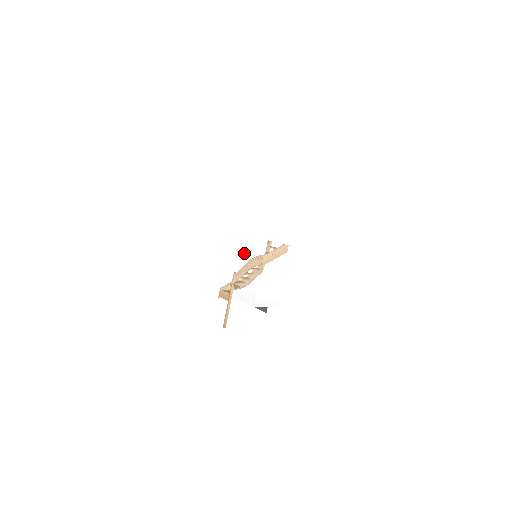
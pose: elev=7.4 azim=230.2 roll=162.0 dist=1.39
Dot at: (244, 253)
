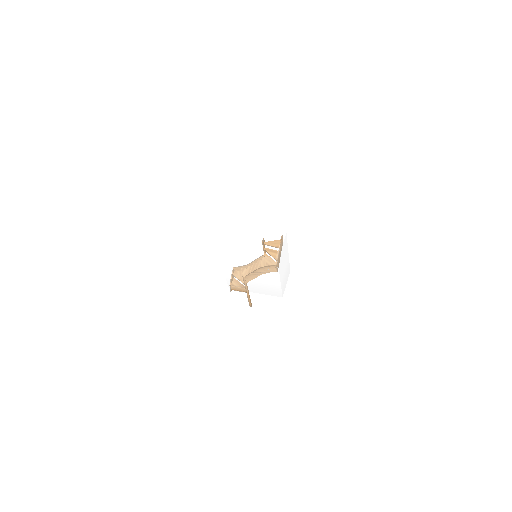
Dot at: (251, 267)
